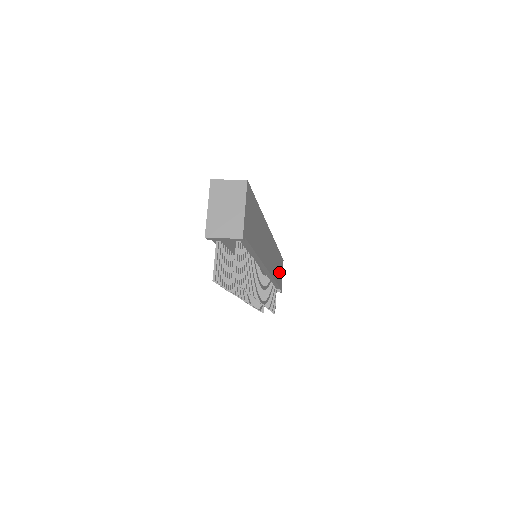
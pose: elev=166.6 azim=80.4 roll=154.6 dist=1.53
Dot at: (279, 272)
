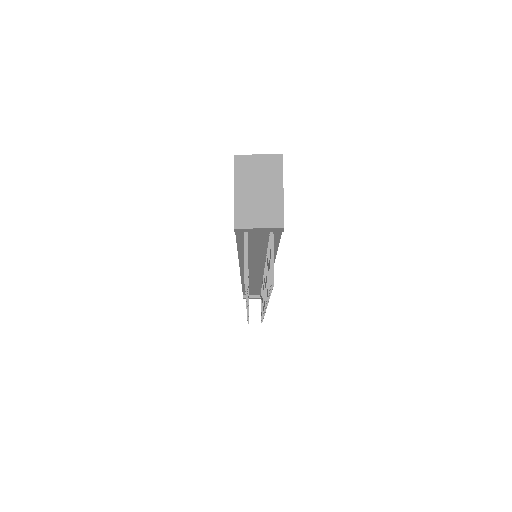
Dot at: occluded
